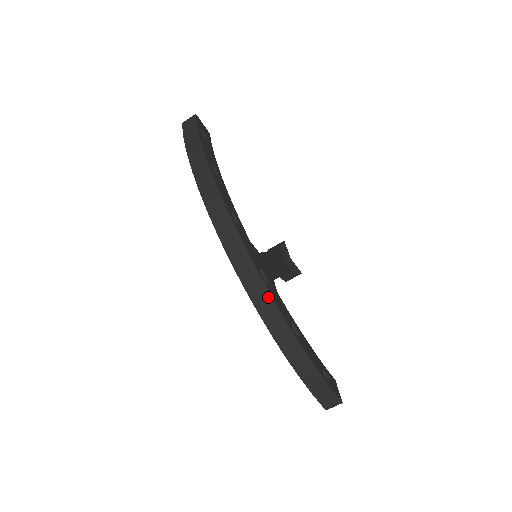
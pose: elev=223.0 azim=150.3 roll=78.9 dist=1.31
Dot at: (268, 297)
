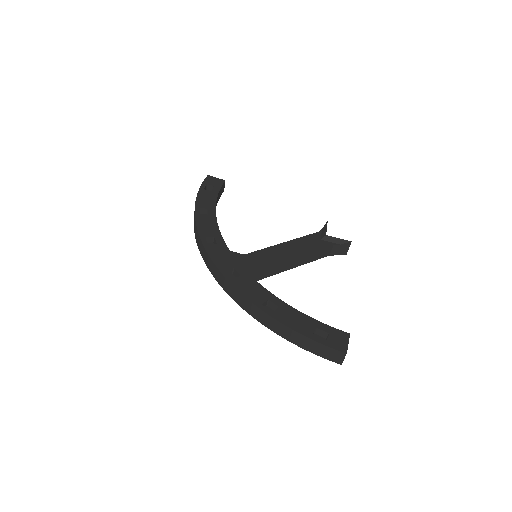
Dot at: (234, 289)
